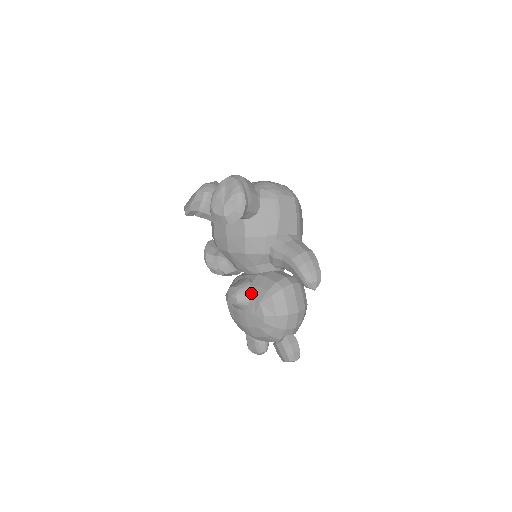
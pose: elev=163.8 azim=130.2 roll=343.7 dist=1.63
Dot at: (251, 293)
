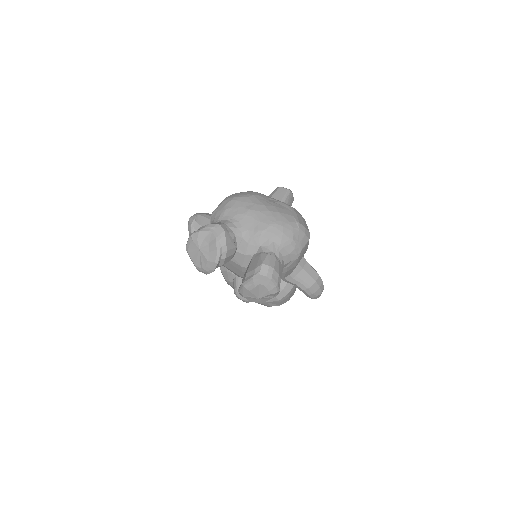
Dot at: occluded
